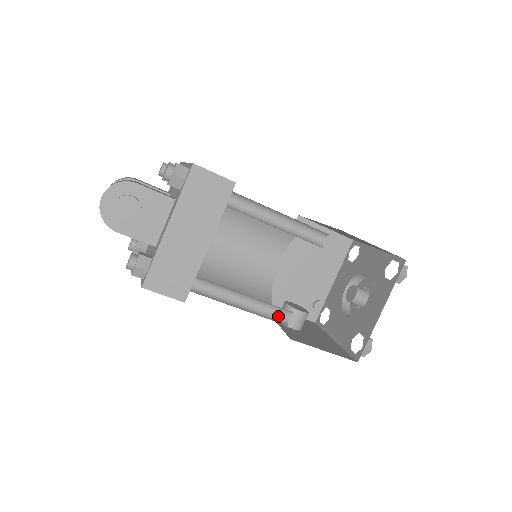
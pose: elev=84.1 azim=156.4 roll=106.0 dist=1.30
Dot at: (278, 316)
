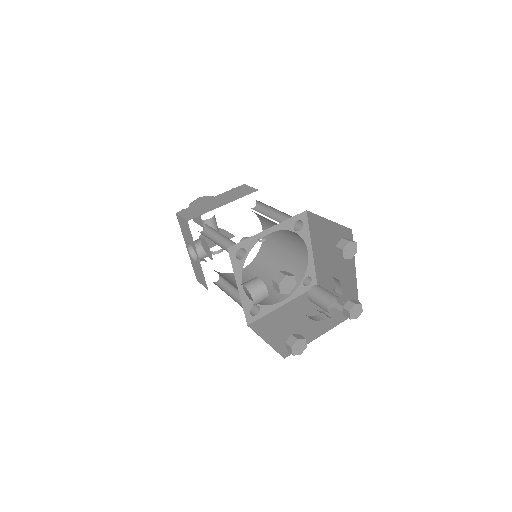
Dot at: occluded
